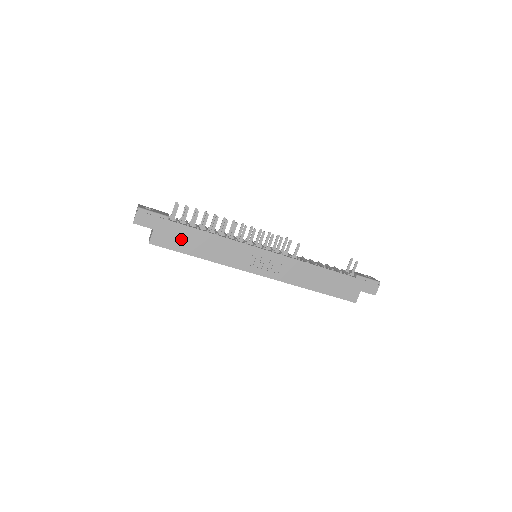
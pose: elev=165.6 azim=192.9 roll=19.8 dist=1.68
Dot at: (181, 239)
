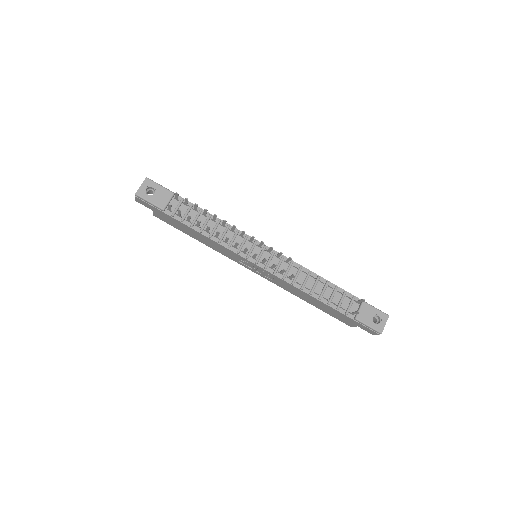
Dot at: (178, 225)
